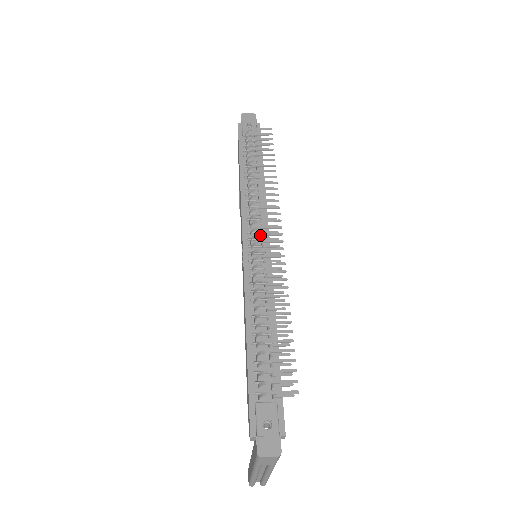
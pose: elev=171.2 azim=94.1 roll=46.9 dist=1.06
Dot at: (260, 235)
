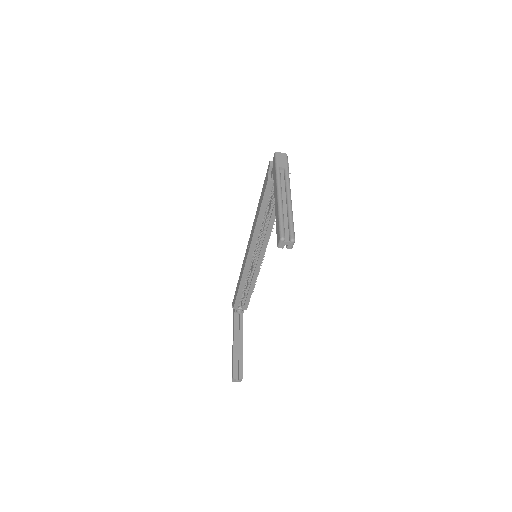
Dot at: occluded
